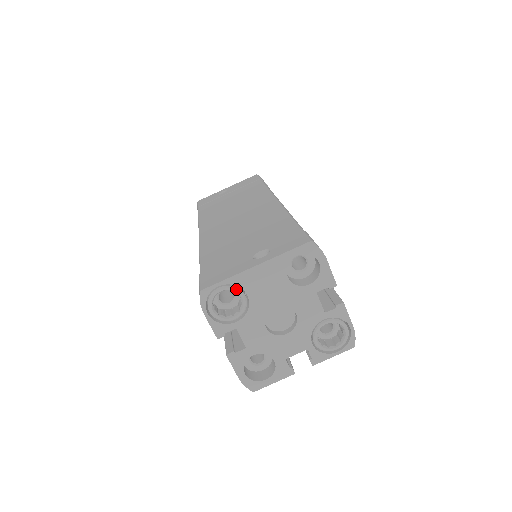
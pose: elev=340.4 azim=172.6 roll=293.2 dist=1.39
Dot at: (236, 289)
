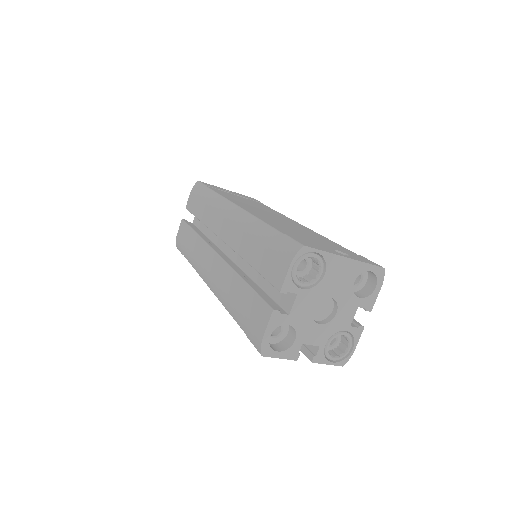
Dot at: (323, 264)
